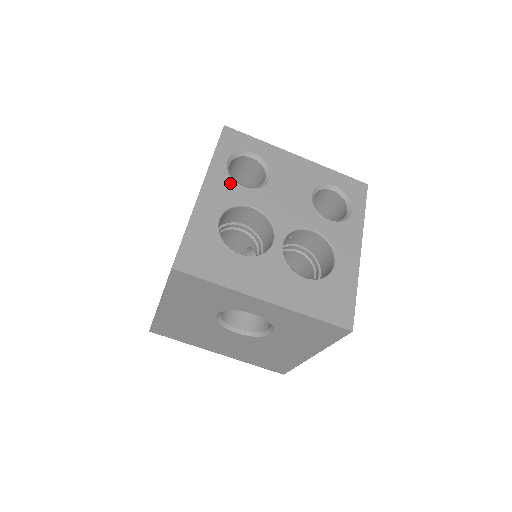
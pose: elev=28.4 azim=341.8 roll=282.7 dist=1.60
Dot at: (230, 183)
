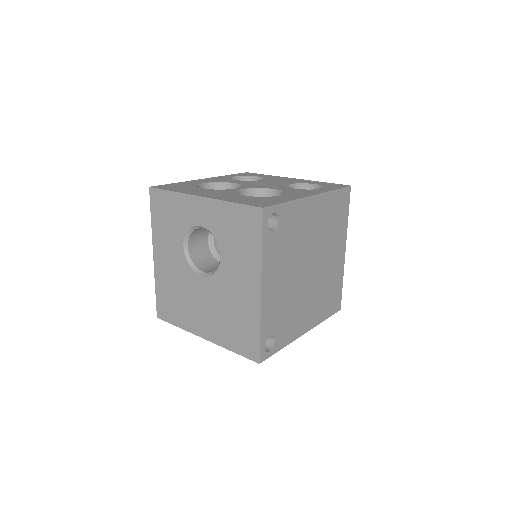
Dot at: (227, 179)
